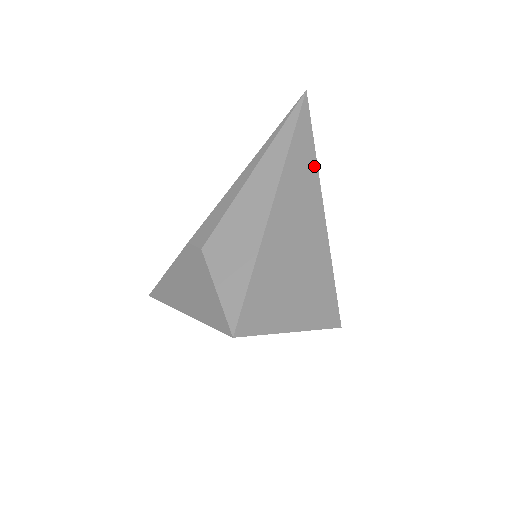
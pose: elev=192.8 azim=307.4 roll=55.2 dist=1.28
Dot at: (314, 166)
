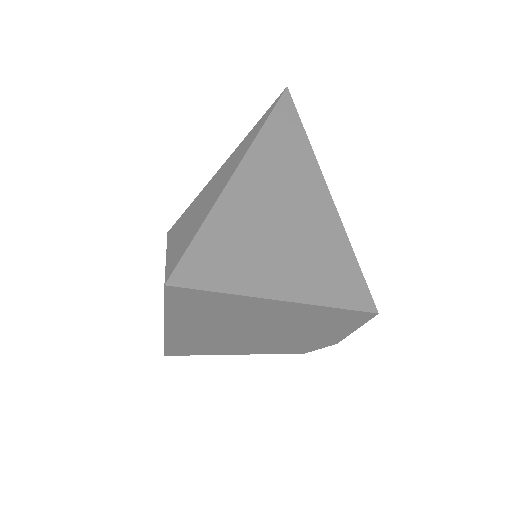
Dot at: (304, 140)
